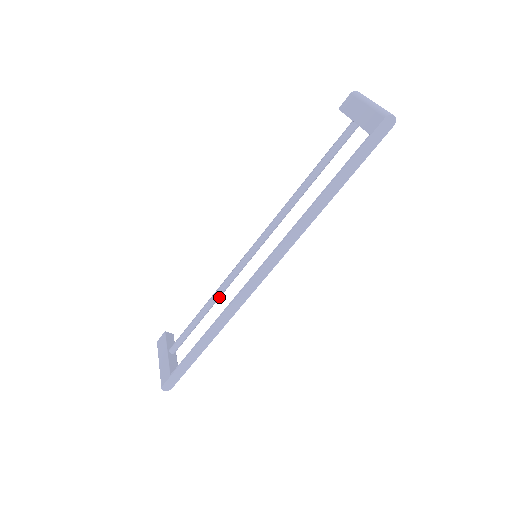
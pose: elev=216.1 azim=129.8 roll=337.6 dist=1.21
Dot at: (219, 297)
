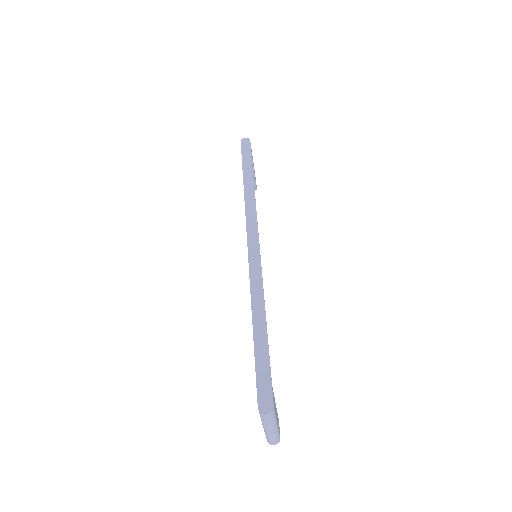
Dot at: occluded
